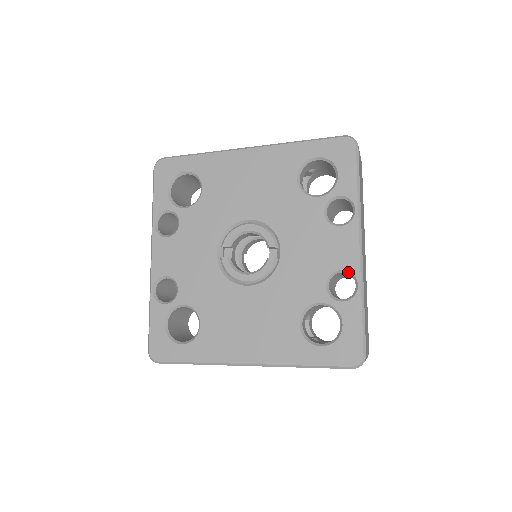
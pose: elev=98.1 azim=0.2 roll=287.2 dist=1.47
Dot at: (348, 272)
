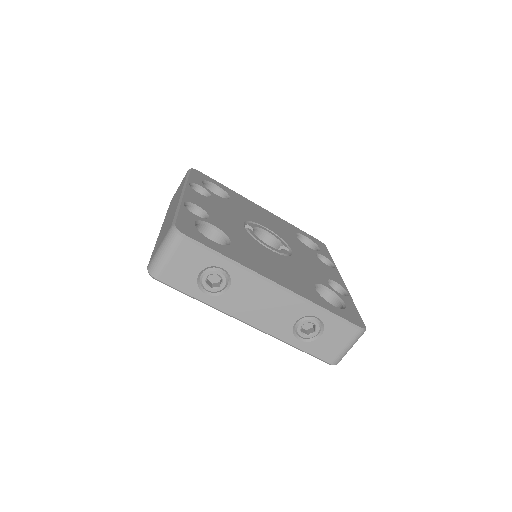
Dot at: (339, 285)
